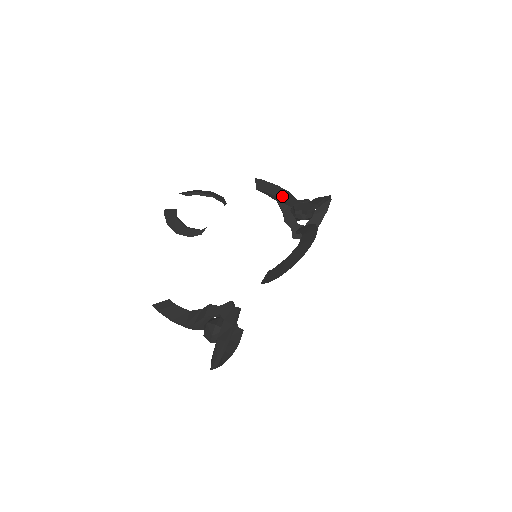
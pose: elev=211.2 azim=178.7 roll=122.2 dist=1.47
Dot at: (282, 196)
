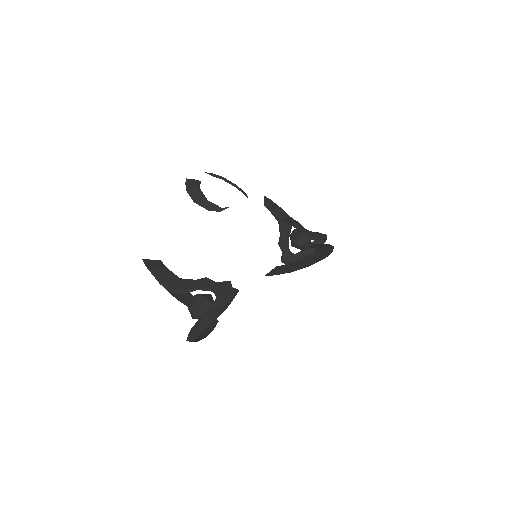
Dot at: (287, 219)
